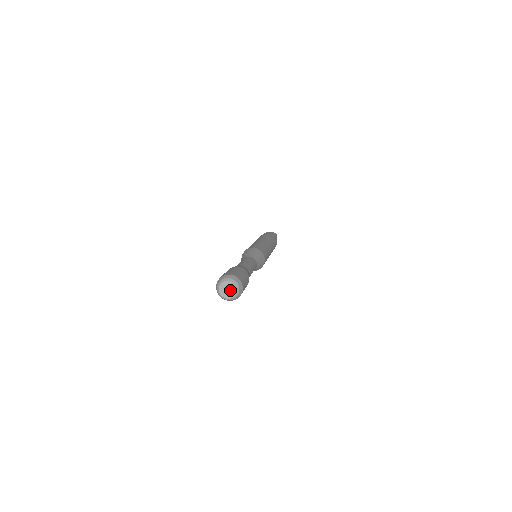
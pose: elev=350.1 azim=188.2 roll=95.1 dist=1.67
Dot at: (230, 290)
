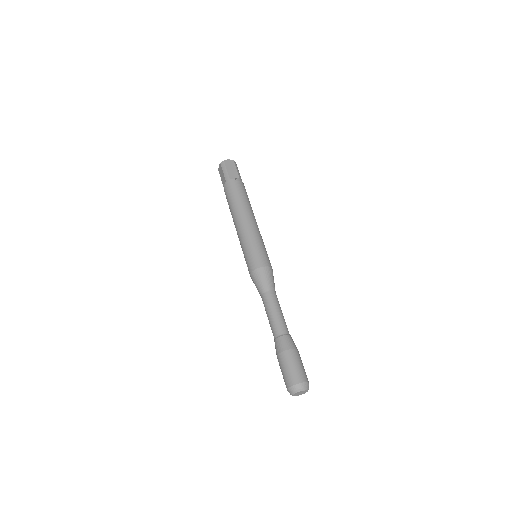
Dot at: (302, 393)
